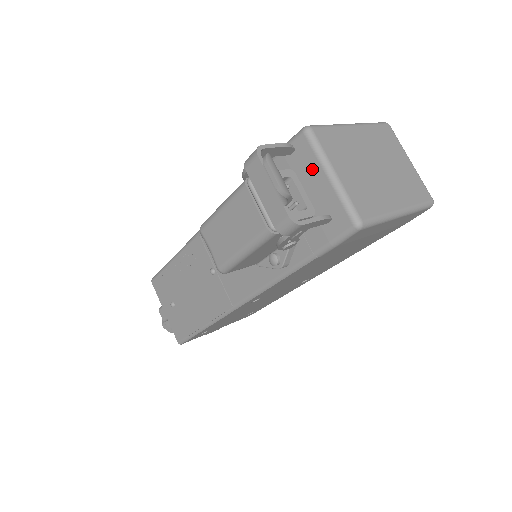
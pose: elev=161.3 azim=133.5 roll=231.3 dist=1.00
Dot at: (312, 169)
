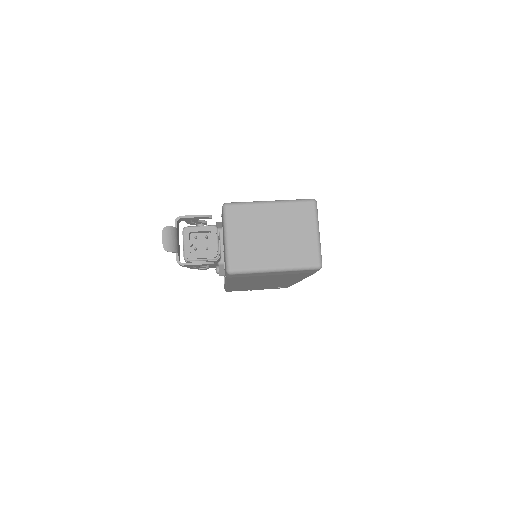
Dot at: (223, 229)
